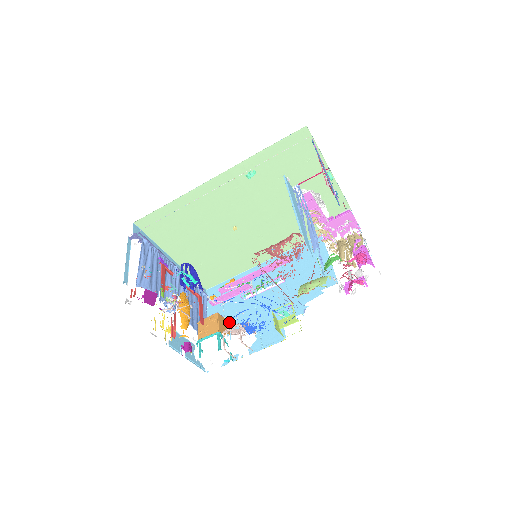
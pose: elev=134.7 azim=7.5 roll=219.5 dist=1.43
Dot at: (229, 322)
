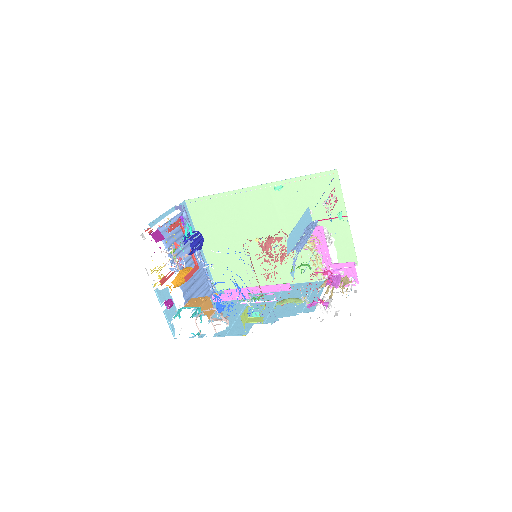
Dot at: (216, 314)
